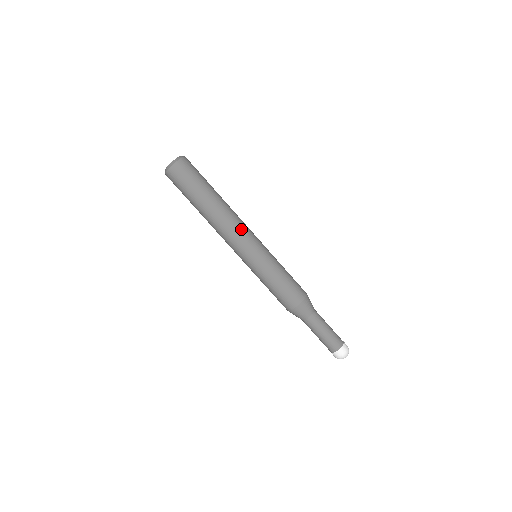
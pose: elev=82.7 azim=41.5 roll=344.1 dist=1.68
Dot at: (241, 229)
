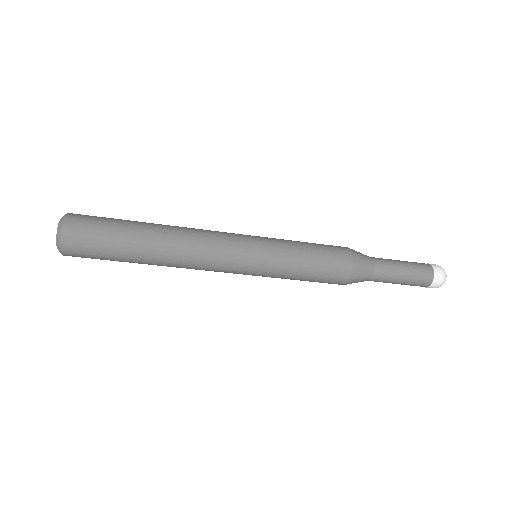
Dot at: (212, 256)
